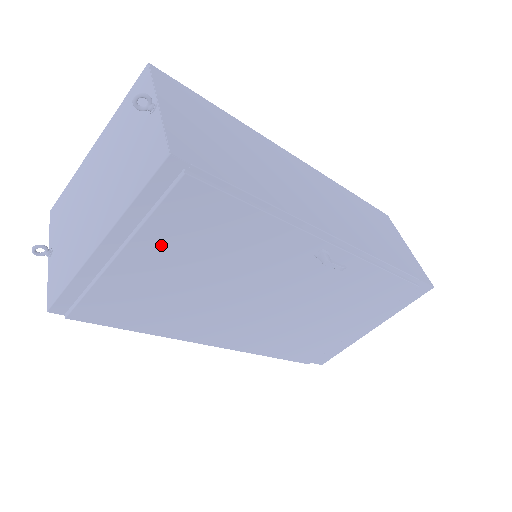
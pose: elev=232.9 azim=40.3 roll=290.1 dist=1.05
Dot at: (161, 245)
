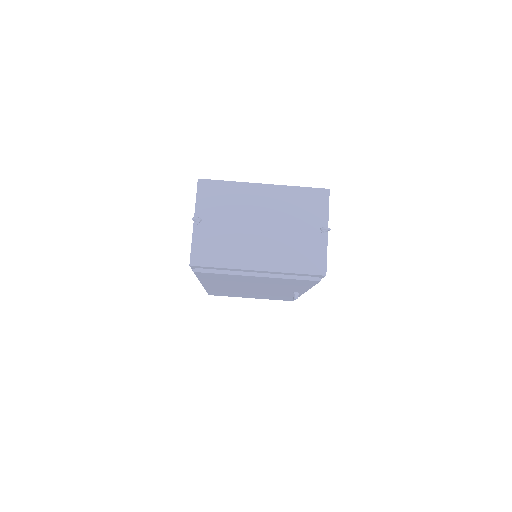
Dot at: (272, 280)
